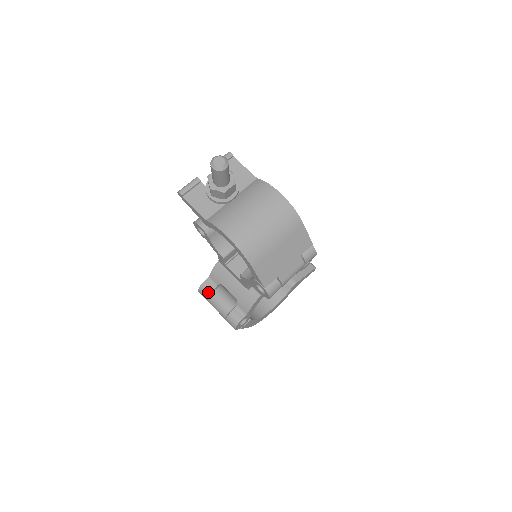
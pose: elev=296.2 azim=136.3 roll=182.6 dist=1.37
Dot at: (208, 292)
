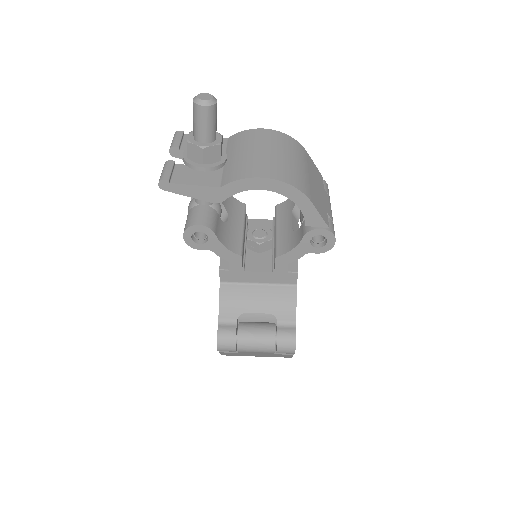
Dot at: (233, 335)
